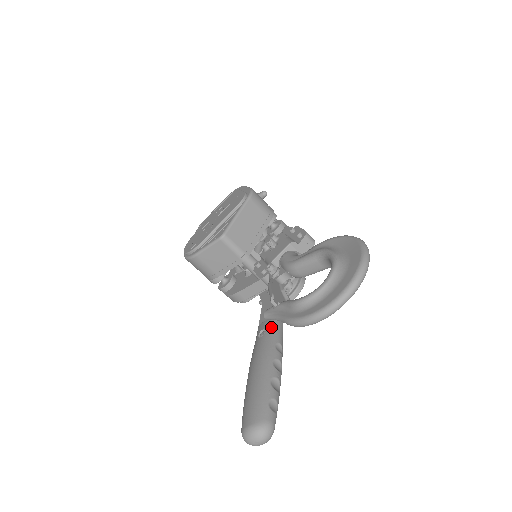
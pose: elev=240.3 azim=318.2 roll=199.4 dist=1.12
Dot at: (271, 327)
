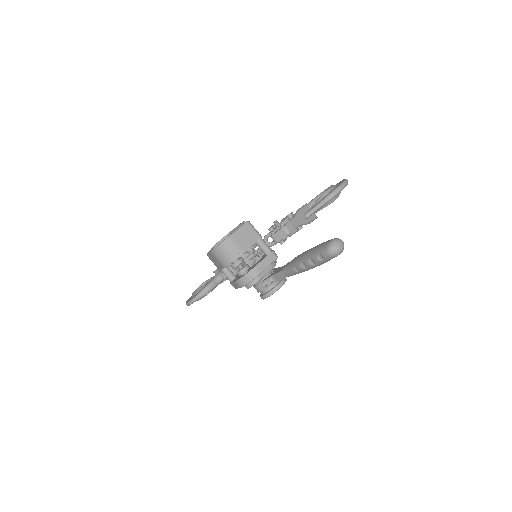
Dot at: occluded
